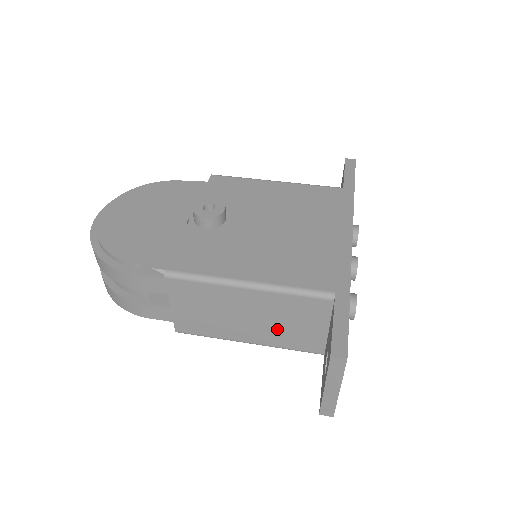
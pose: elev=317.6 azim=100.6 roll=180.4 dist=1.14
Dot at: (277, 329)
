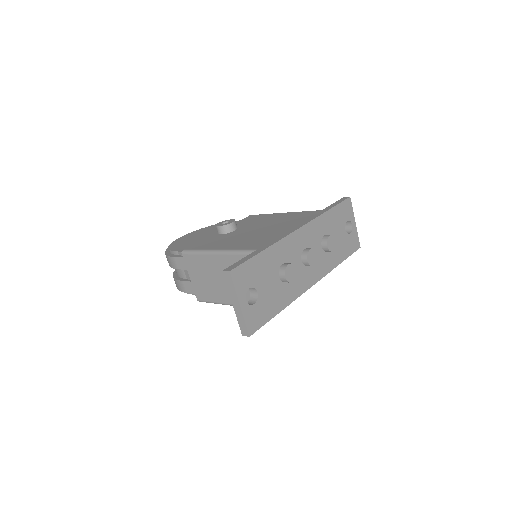
Dot at: occluded
